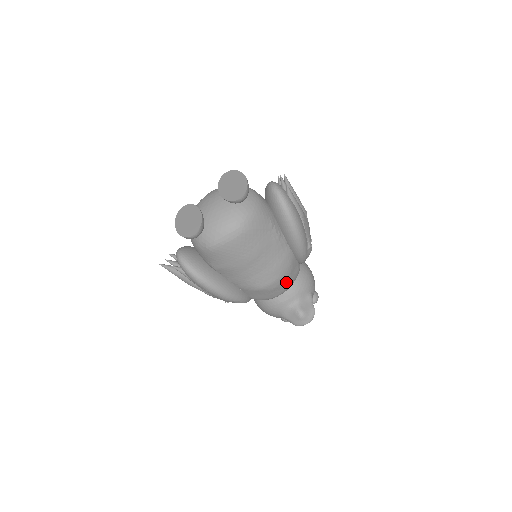
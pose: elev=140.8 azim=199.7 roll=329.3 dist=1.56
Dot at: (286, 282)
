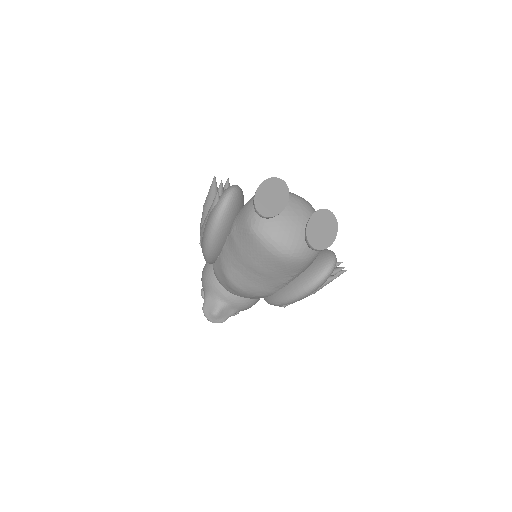
Dot at: (242, 295)
